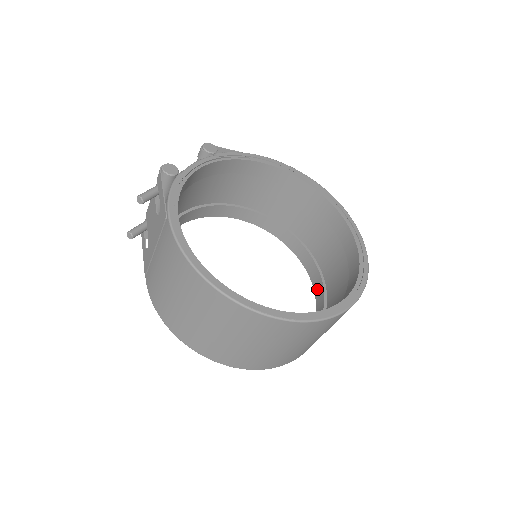
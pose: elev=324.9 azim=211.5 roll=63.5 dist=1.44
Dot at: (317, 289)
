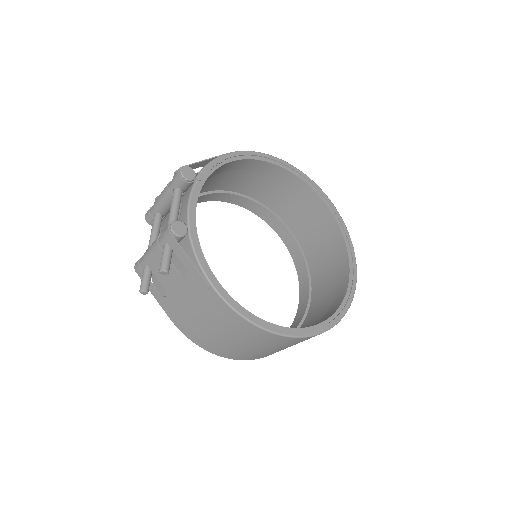
Dot at: (289, 244)
